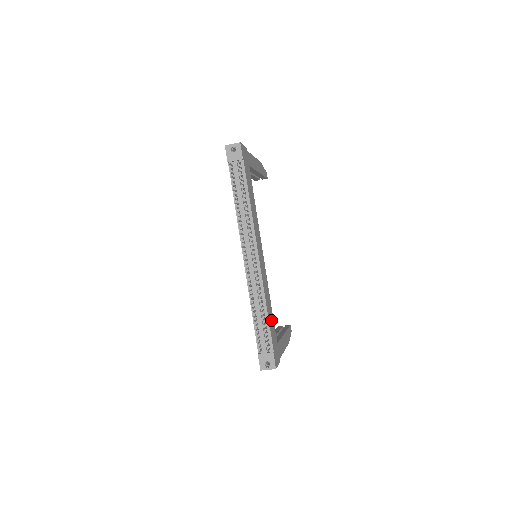
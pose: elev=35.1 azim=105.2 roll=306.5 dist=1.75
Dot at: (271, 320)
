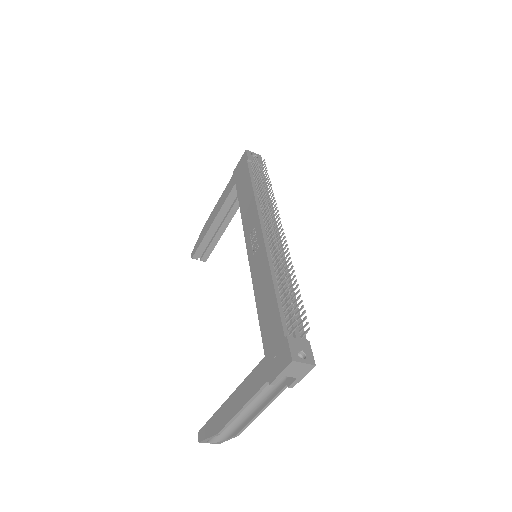
Dot at: occluded
